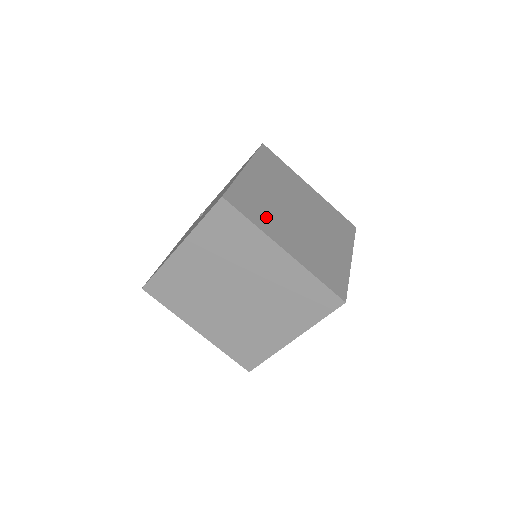
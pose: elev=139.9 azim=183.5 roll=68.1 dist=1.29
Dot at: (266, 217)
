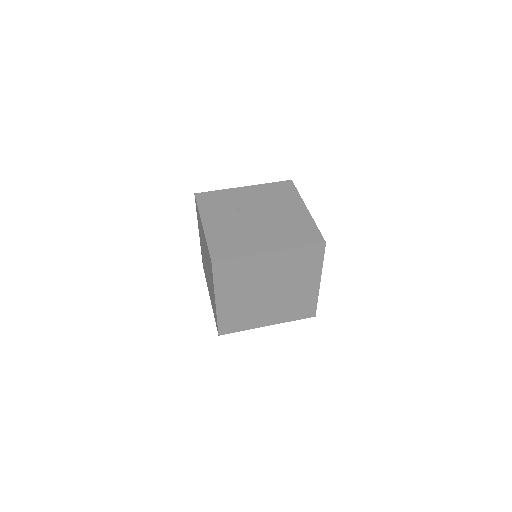
Dot at: occluded
